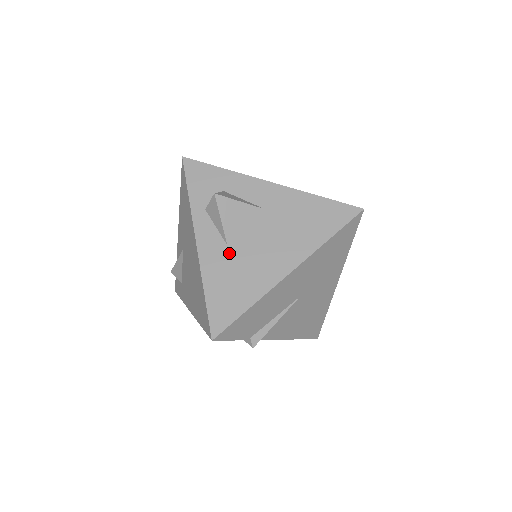
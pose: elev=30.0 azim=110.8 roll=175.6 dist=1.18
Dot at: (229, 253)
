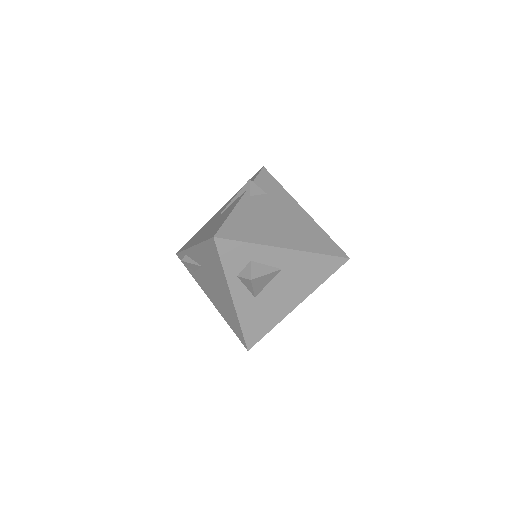
Dot at: (256, 302)
